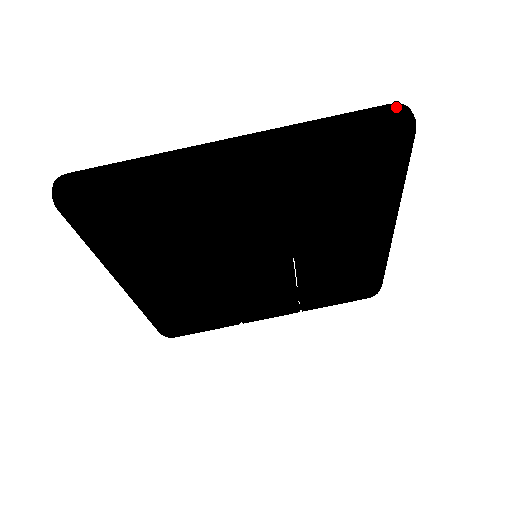
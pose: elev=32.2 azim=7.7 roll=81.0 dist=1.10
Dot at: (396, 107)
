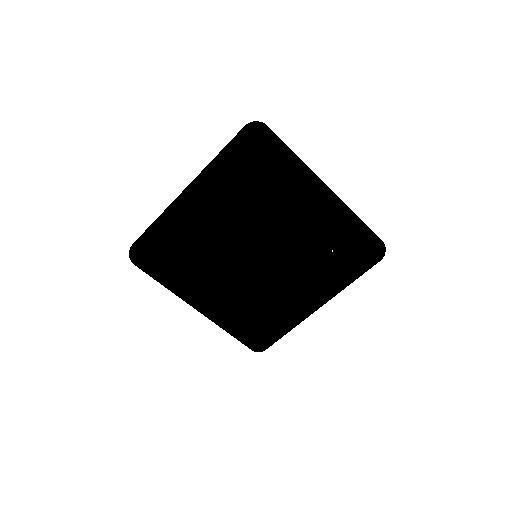
Dot at: occluded
